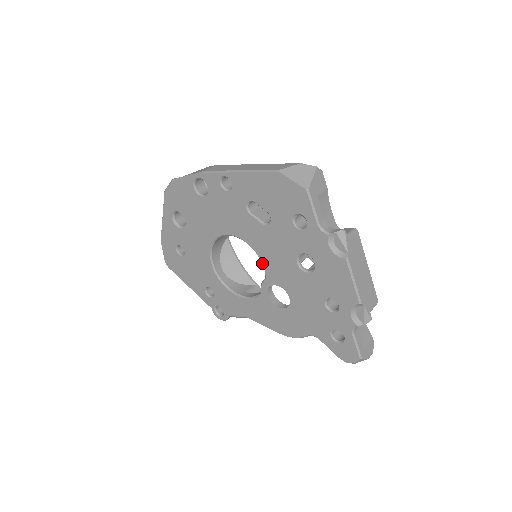
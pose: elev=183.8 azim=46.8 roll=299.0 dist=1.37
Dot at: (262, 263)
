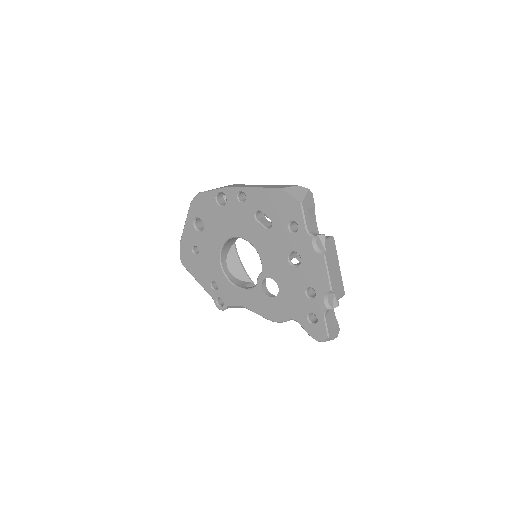
Dot at: (261, 260)
